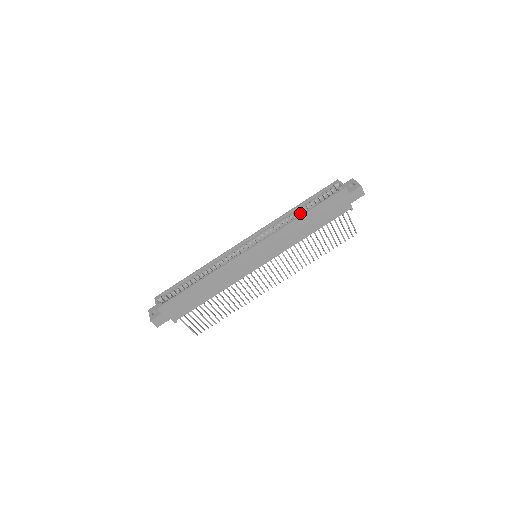
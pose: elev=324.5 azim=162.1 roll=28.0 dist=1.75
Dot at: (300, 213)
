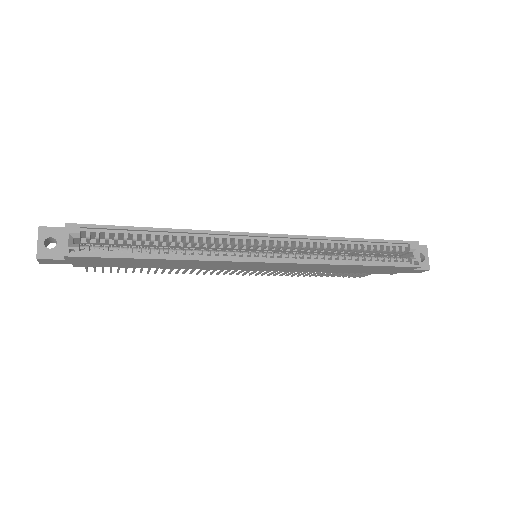
Dot at: (351, 250)
